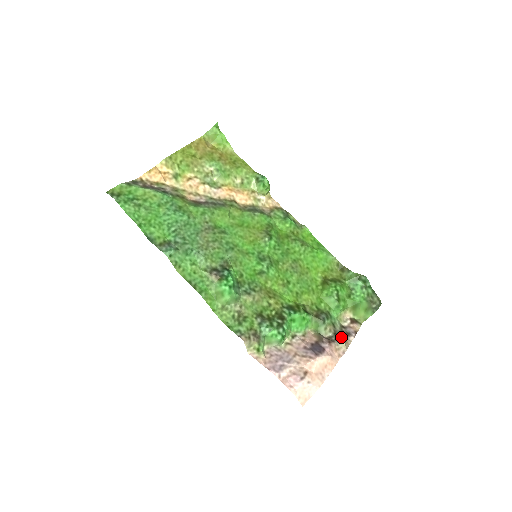
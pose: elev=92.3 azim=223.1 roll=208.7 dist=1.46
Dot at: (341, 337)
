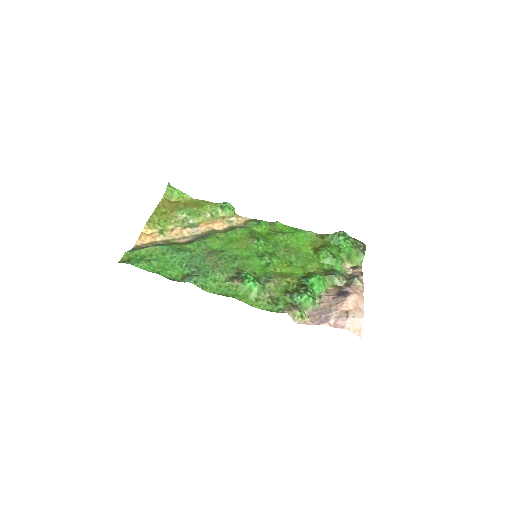
Dot at: (354, 278)
